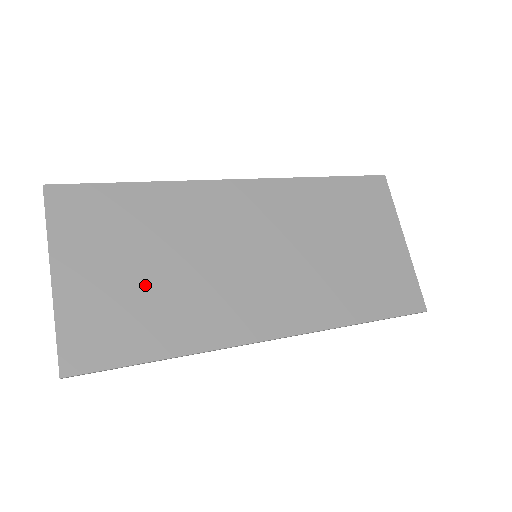
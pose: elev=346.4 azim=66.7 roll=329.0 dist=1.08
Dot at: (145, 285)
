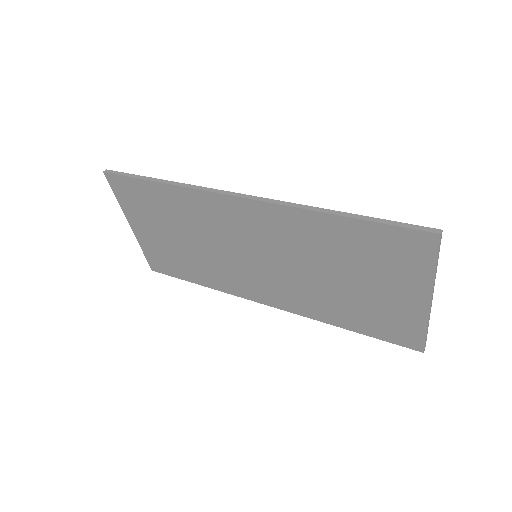
Dot at: (180, 248)
